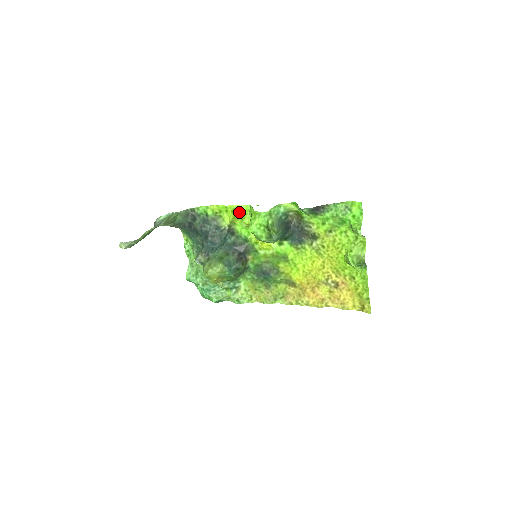
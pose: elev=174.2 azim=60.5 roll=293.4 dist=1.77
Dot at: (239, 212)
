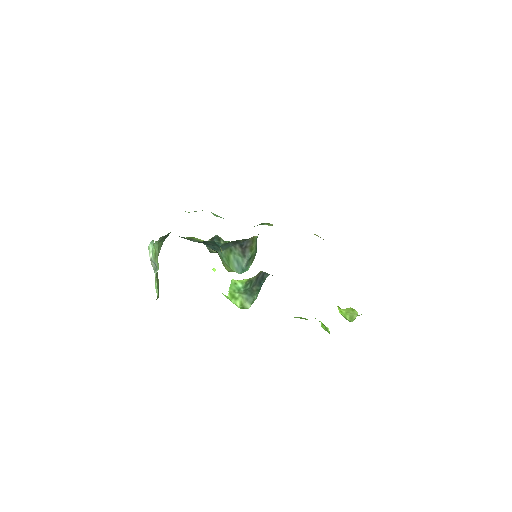
Dot at: occluded
